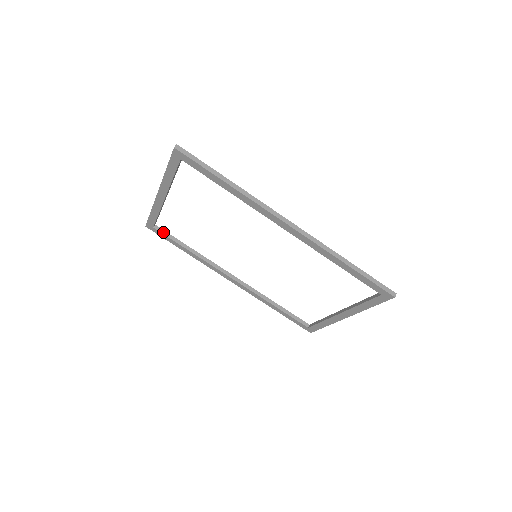
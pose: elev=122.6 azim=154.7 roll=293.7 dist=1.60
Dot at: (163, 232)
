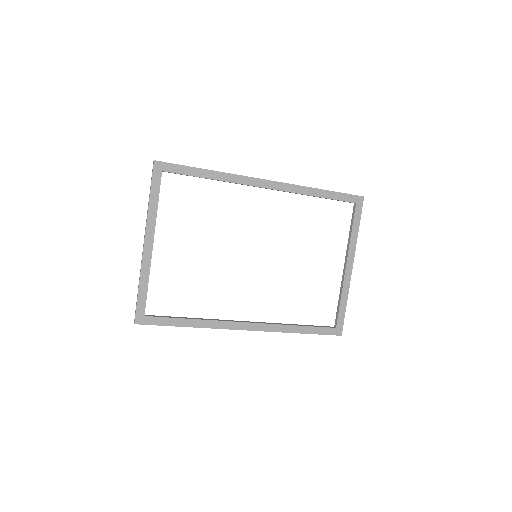
Dot at: (156, 316)
